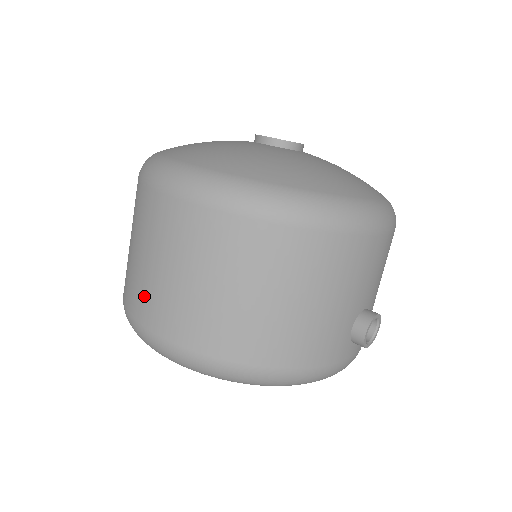
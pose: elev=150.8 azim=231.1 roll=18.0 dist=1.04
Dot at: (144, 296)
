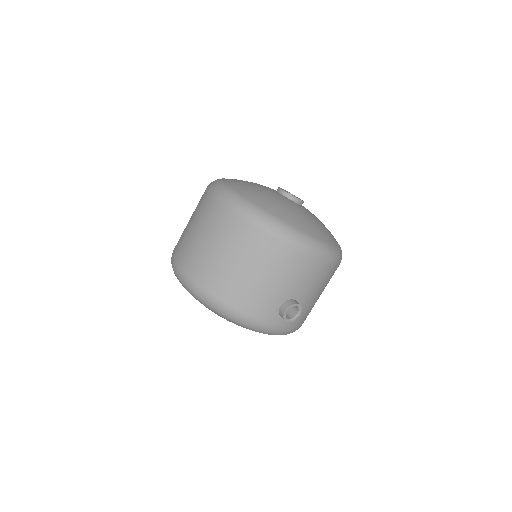
Dot at: (182, 245)
